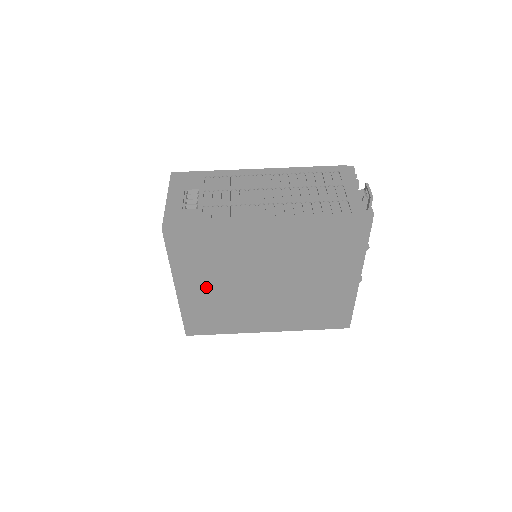
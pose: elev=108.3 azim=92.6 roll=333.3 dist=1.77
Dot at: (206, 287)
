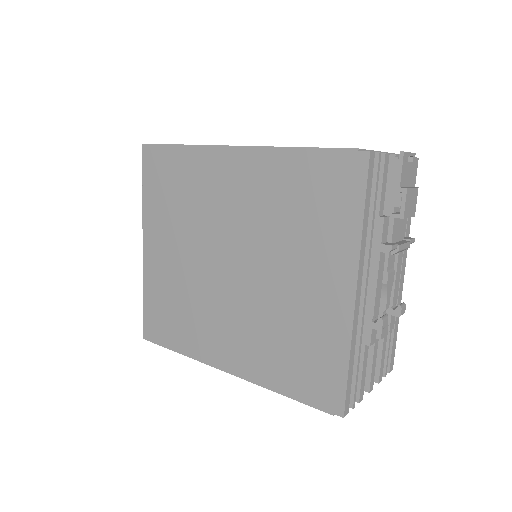
Dot at: (169, 250)
